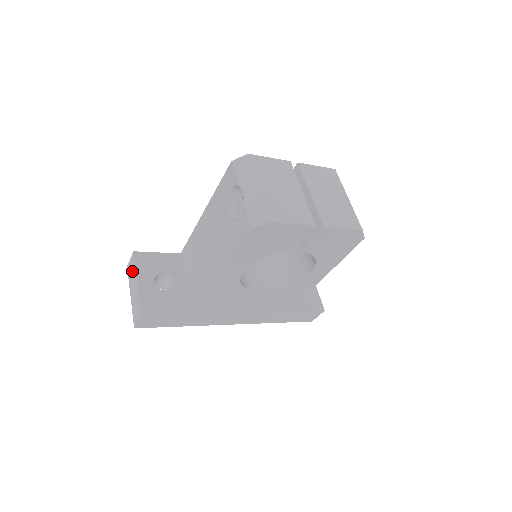
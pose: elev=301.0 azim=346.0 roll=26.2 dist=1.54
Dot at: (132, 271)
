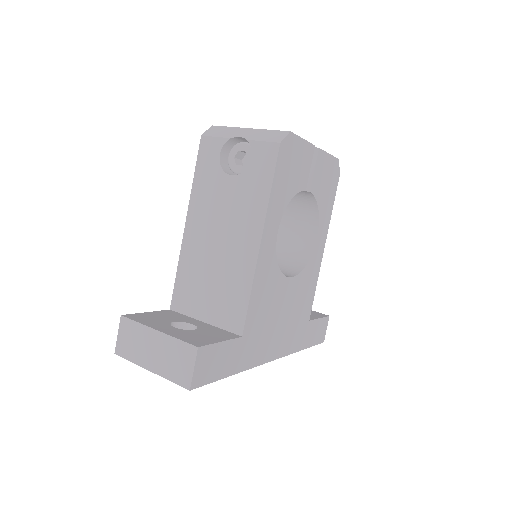
Dot at: (134, 338)
